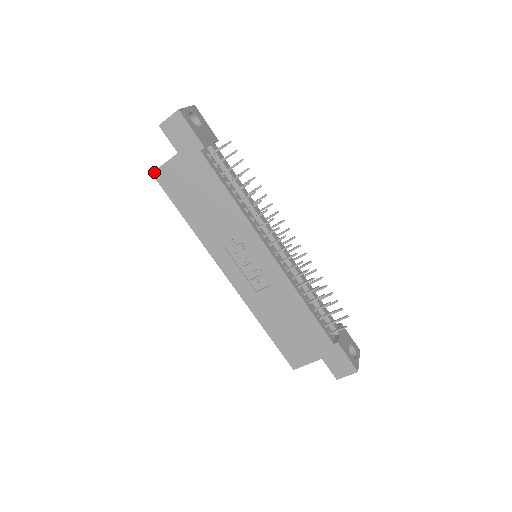
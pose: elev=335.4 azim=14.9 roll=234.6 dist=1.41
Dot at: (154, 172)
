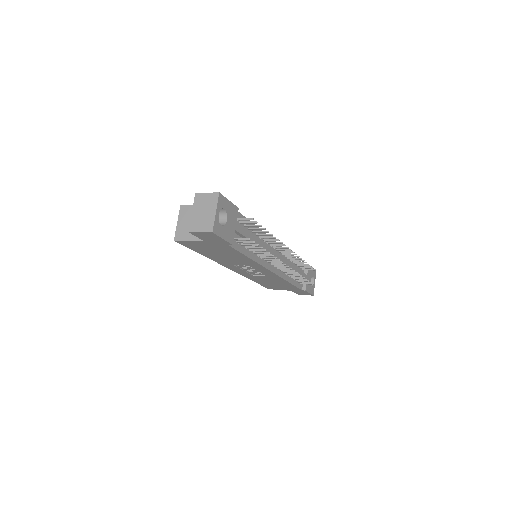
Dot at: (177, 241)
